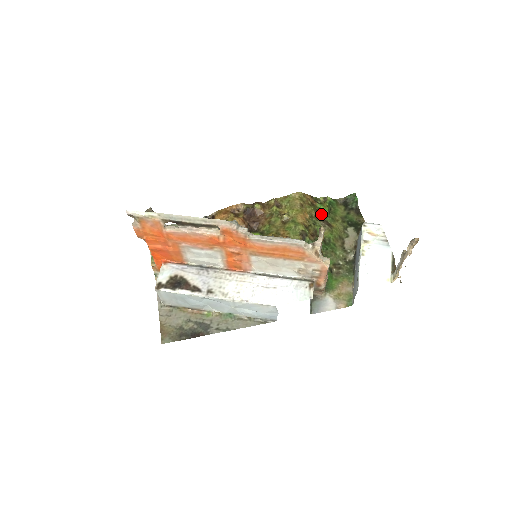
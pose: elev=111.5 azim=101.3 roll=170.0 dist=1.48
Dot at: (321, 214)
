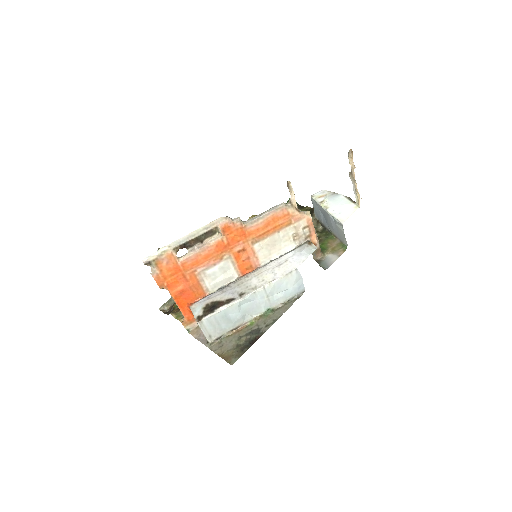
Dot at: occluded
